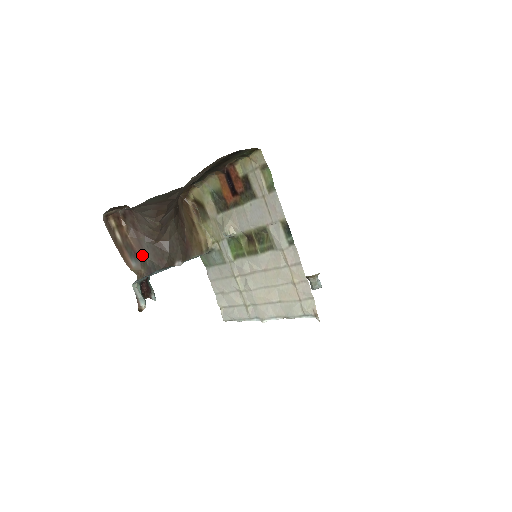
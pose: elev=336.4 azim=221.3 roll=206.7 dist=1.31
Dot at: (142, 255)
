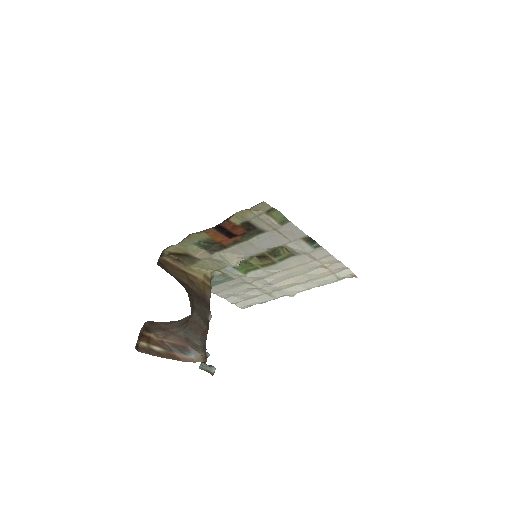
Dot at: (188, 343)
